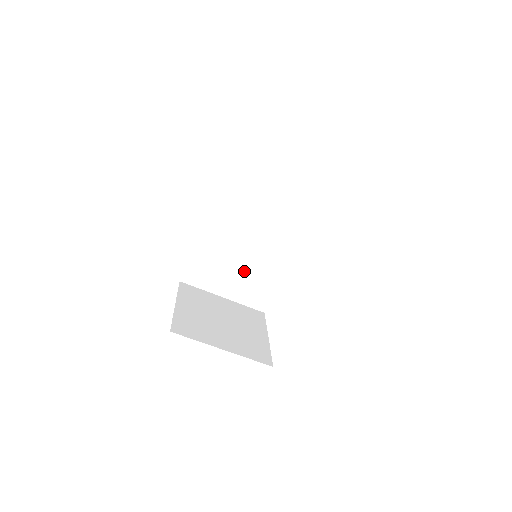
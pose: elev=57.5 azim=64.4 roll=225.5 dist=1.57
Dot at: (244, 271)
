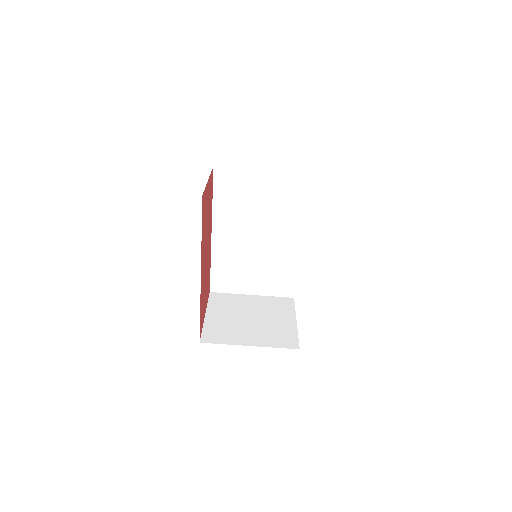
Dot at: (261, 267)
